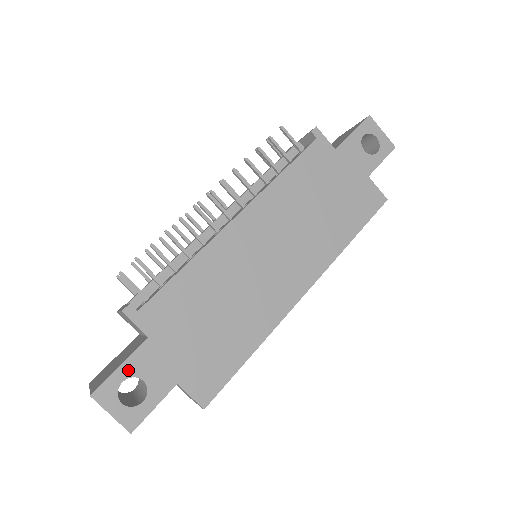
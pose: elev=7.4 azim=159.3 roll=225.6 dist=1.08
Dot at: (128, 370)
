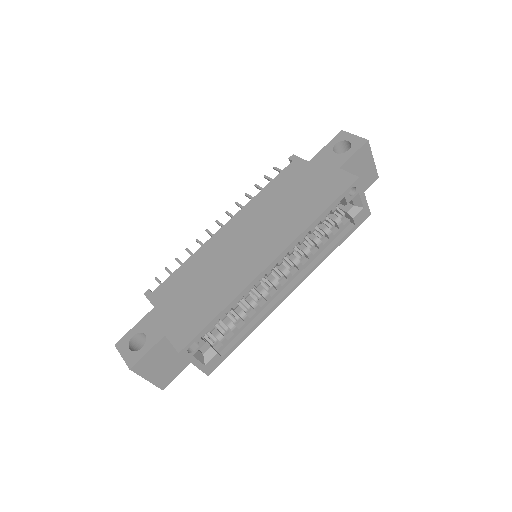
Dot at: (138, 328)
